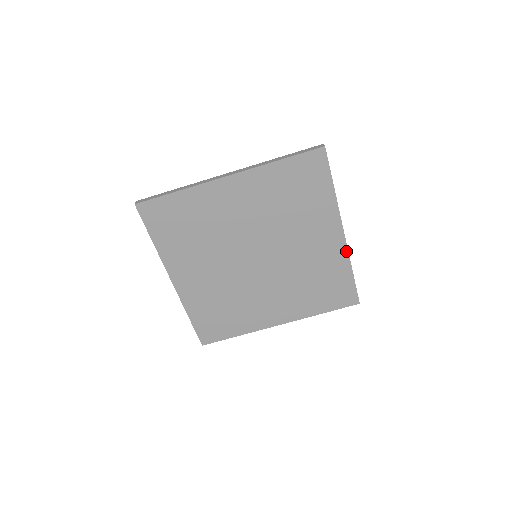
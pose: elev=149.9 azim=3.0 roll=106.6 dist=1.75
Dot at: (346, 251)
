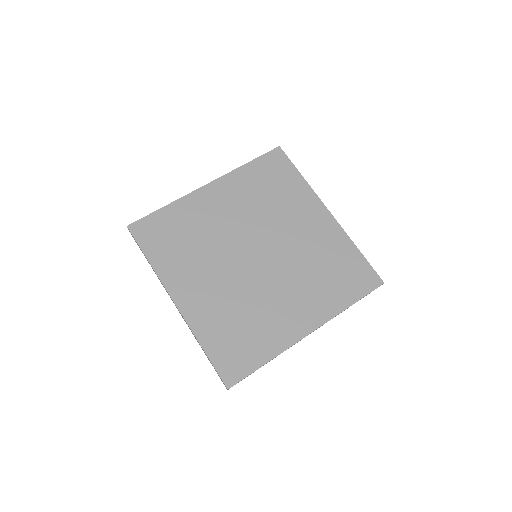
Dot at: (340, 228)
